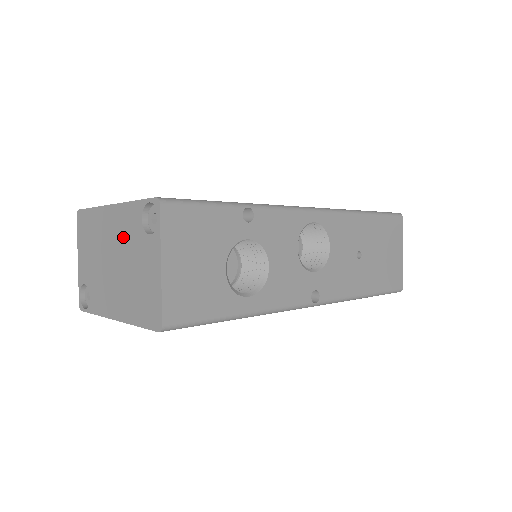
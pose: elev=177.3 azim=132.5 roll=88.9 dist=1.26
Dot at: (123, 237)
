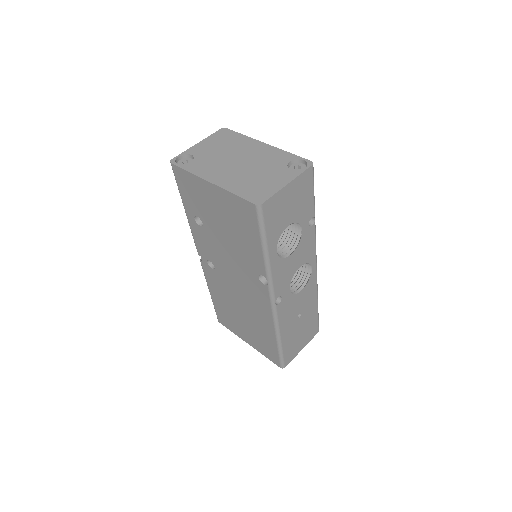
Dot at: (263, 159)
